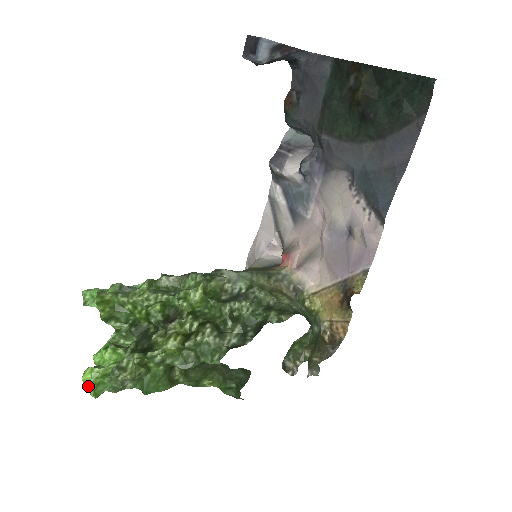
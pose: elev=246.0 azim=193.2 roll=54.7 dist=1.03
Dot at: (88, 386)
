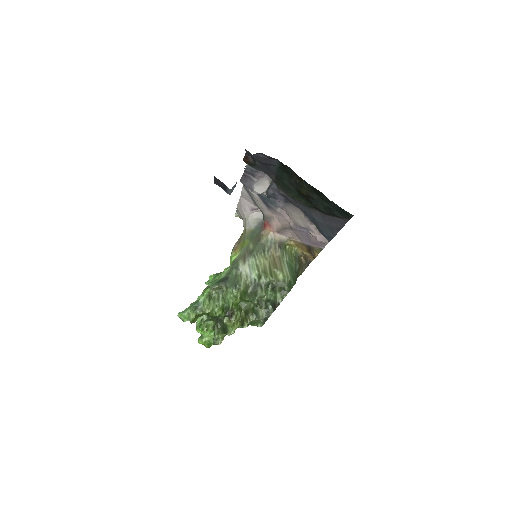
Dot at: occluded
